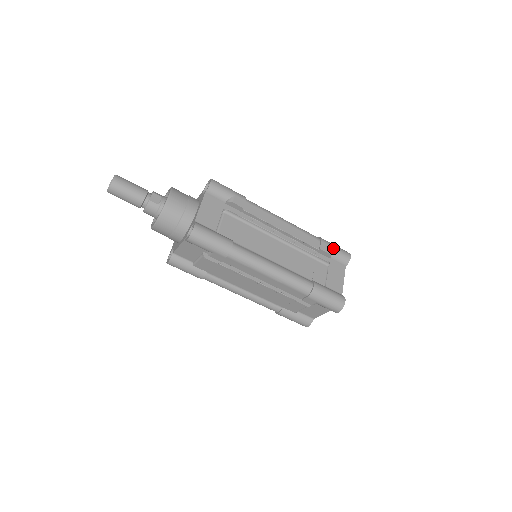
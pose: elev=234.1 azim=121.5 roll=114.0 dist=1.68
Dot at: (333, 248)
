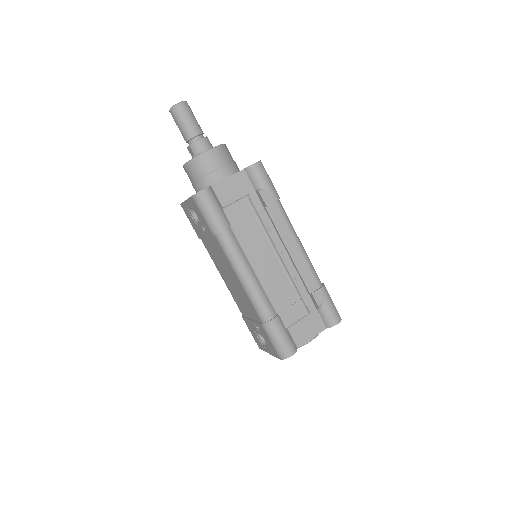
Dot at: occluded
